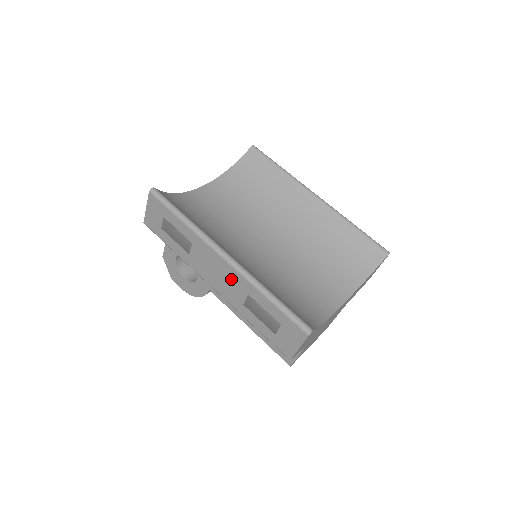
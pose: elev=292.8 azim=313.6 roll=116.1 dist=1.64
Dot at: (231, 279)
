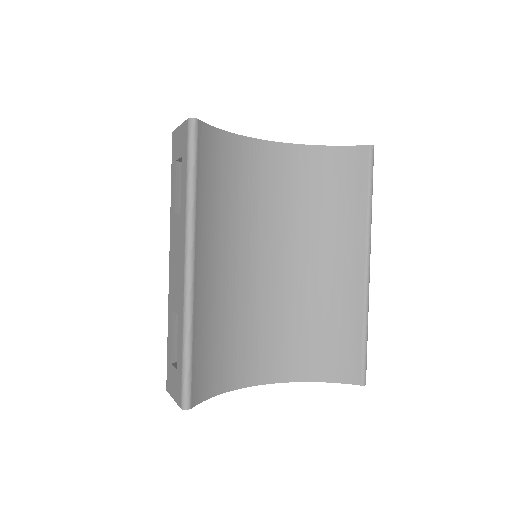
Dot at: (179, 284)
